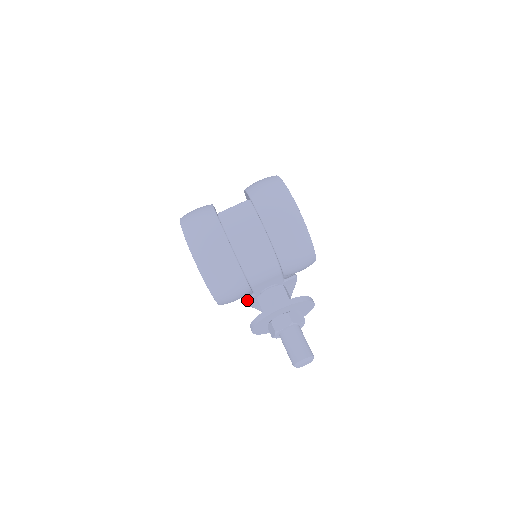
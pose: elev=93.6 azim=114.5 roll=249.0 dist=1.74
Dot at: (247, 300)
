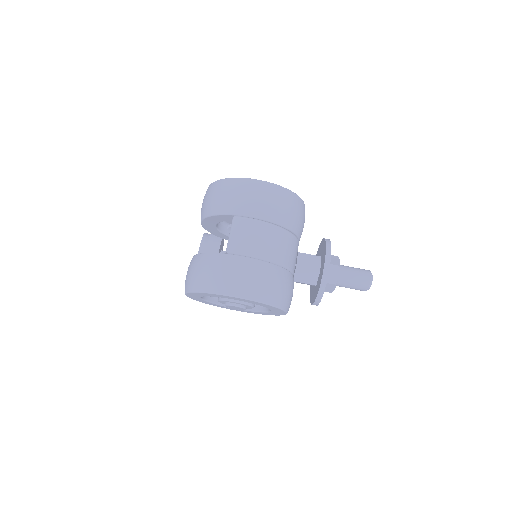
Dot at: occluded
